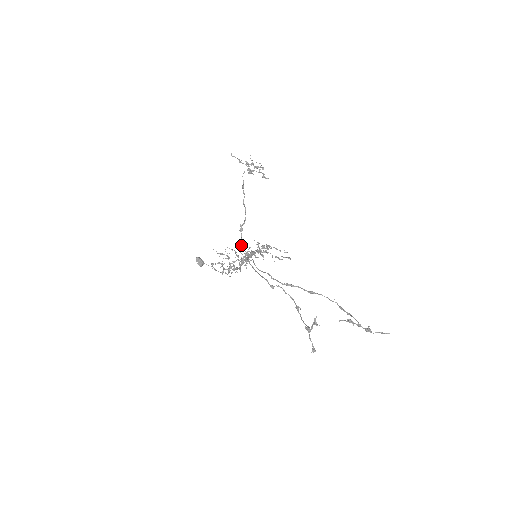
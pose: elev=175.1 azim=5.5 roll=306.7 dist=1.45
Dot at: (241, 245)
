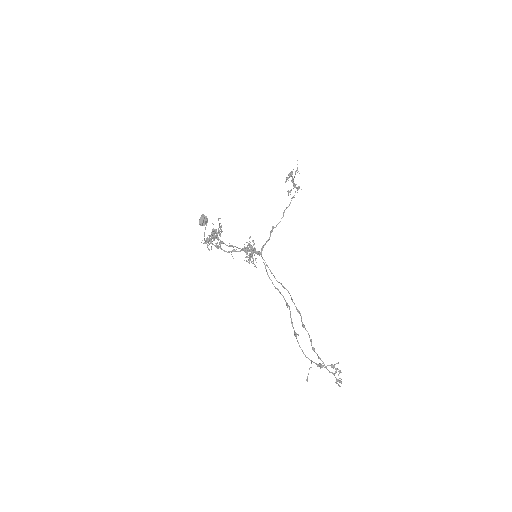
Dot at: occluded
